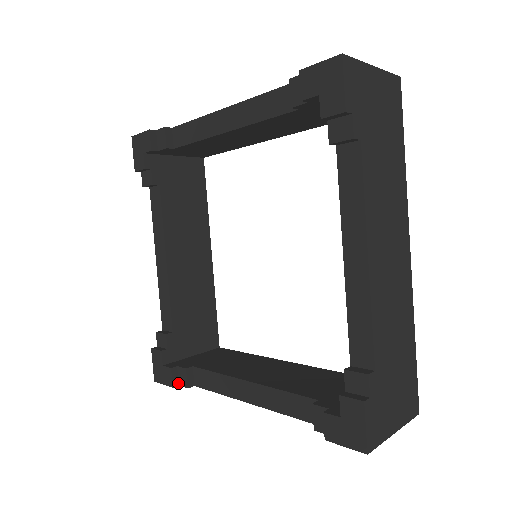
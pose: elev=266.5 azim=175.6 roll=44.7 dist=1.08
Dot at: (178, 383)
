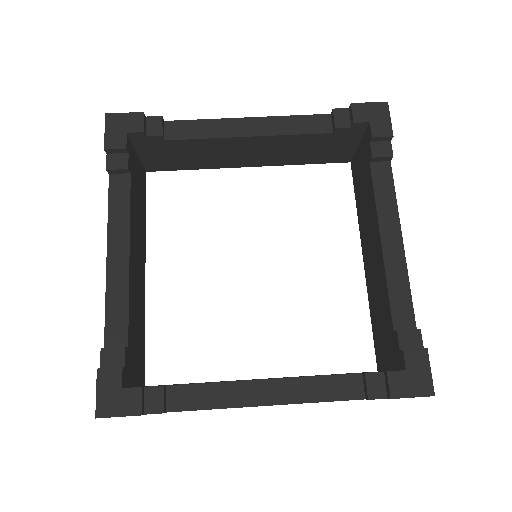
Dot at: (144, 411)
